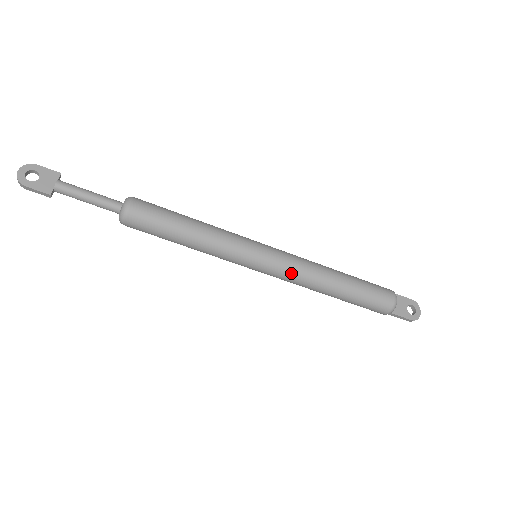
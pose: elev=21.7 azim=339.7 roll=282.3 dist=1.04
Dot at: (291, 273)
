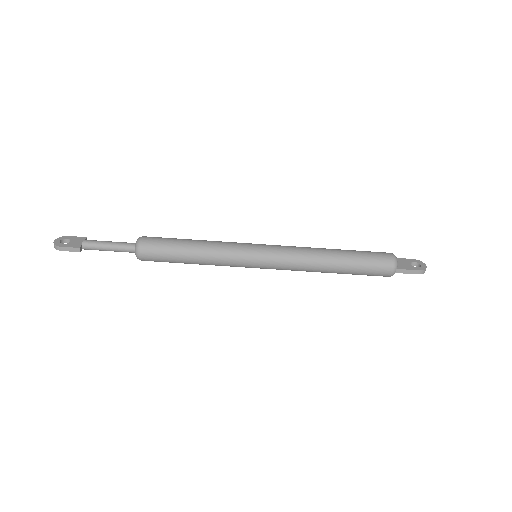
Dot at: (289, 255)
